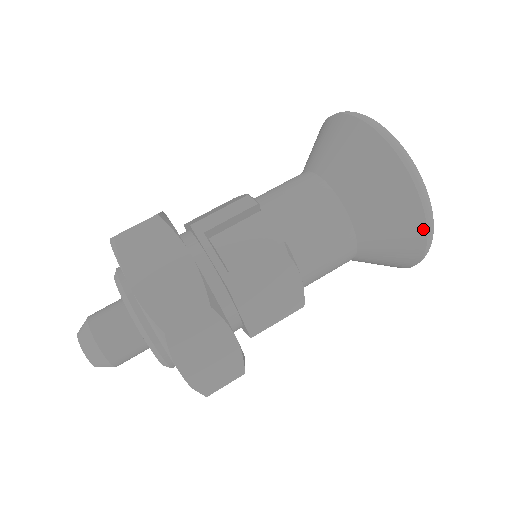
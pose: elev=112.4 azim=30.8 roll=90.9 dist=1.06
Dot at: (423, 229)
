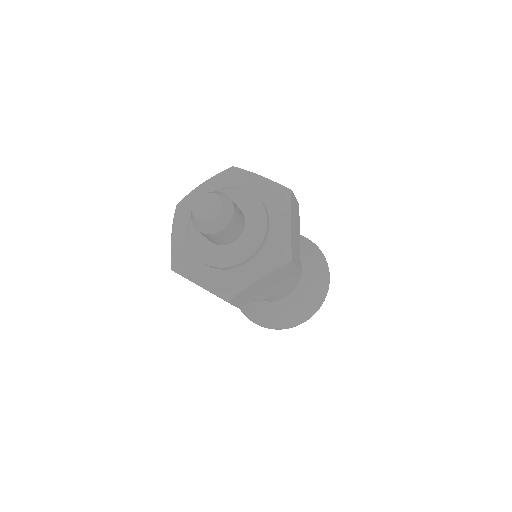
Dot at: (328, 272)
